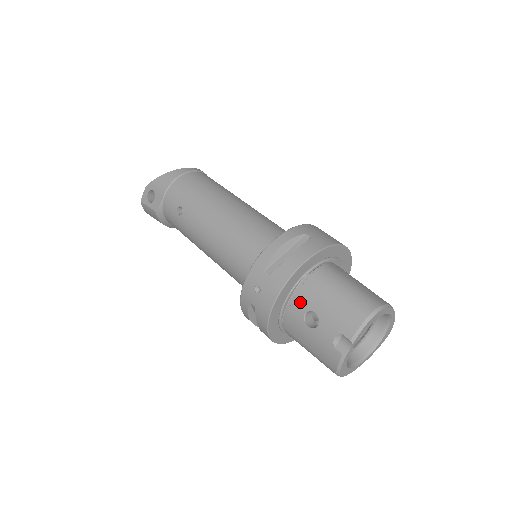
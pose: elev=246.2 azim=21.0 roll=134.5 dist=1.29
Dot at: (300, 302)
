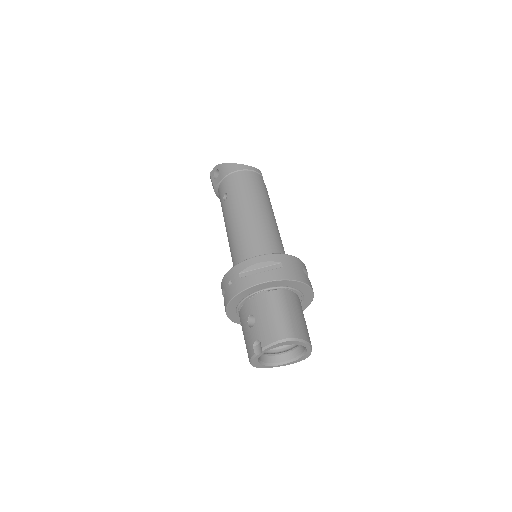
Dot at: (251, 306)
